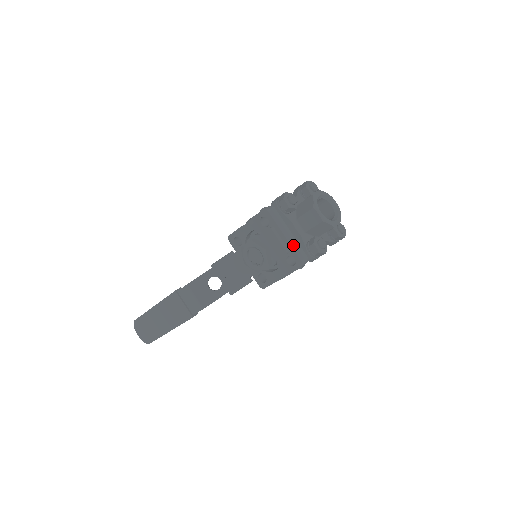
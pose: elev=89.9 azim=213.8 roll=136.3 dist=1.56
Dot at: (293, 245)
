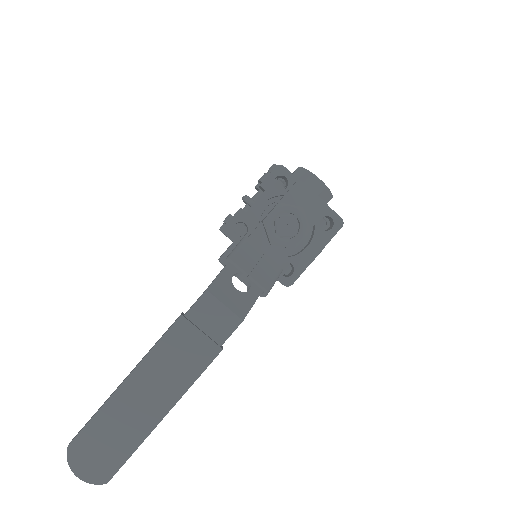
Dot at: occluded
